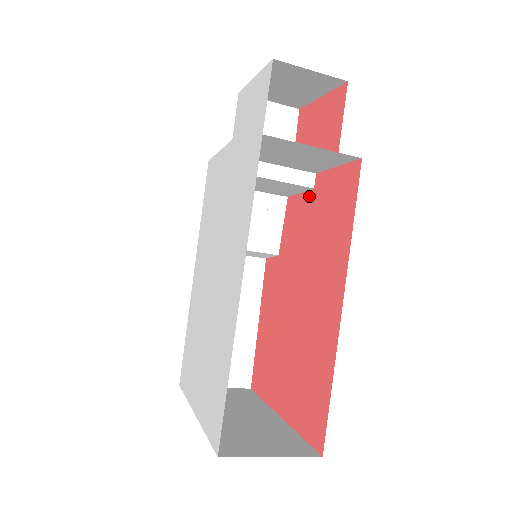
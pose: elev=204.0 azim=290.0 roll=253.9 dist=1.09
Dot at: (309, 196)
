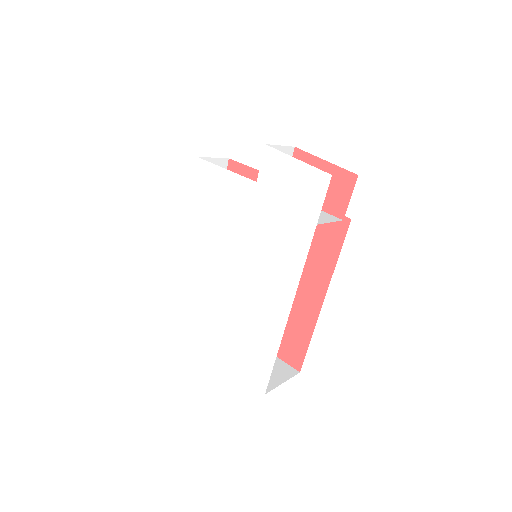
Dot at: occluded
